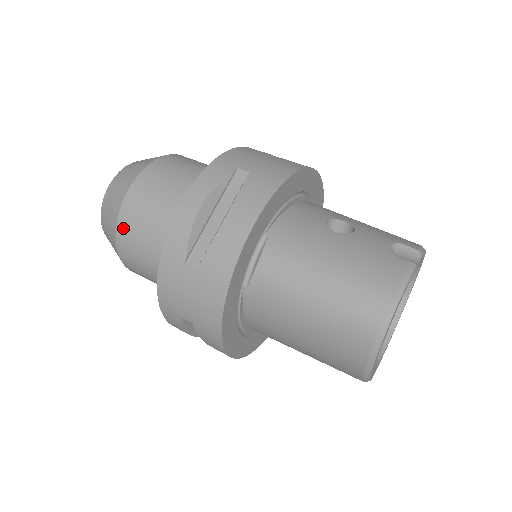
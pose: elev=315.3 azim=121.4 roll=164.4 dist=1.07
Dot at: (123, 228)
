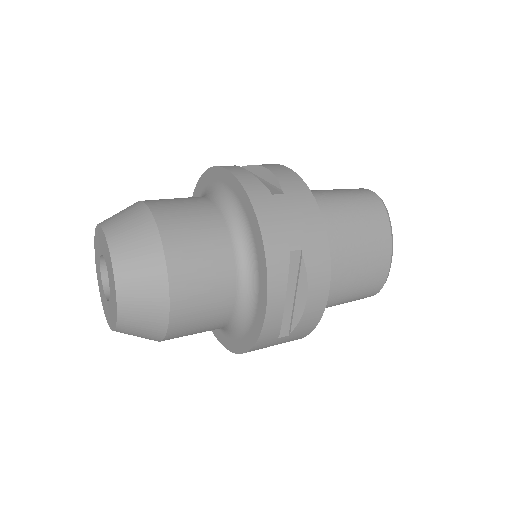
Dot at: (169, 230)
